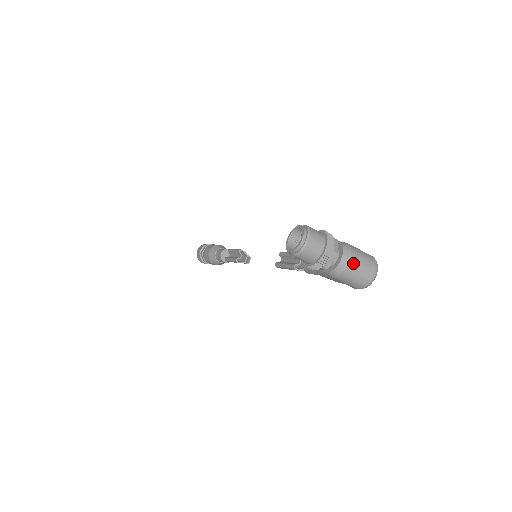
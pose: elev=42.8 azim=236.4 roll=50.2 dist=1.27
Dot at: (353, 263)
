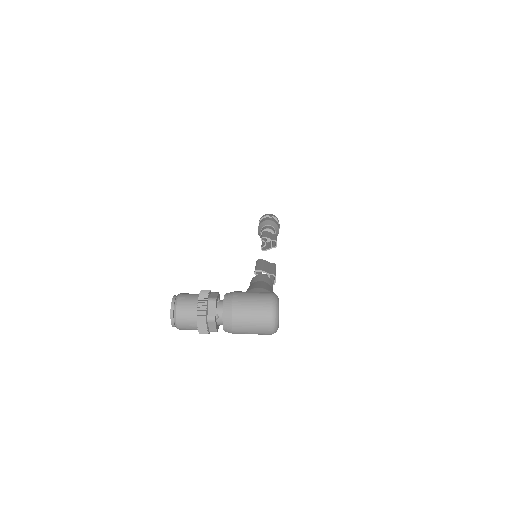
Dot at: (237, 321)
